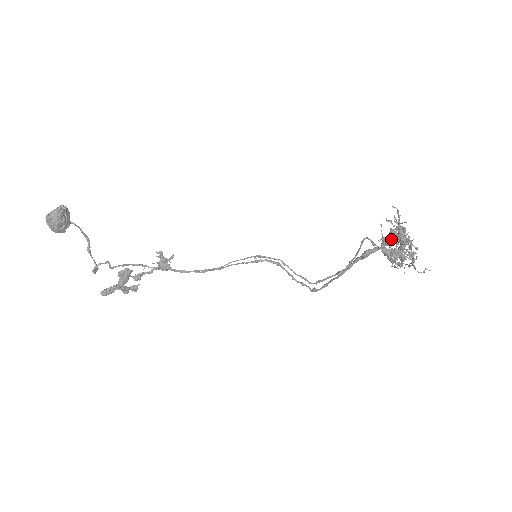
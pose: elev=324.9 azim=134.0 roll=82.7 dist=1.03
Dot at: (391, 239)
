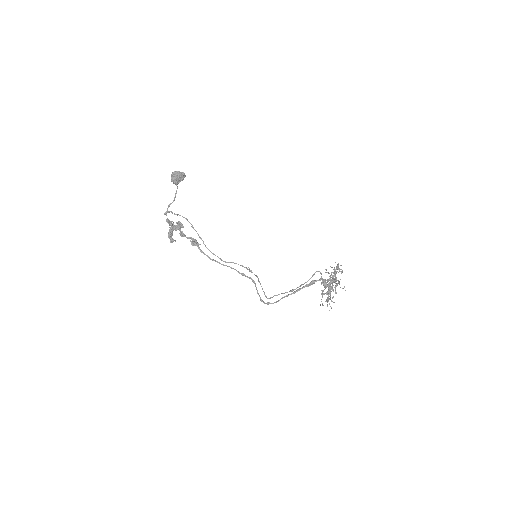
Dot at: occluded
